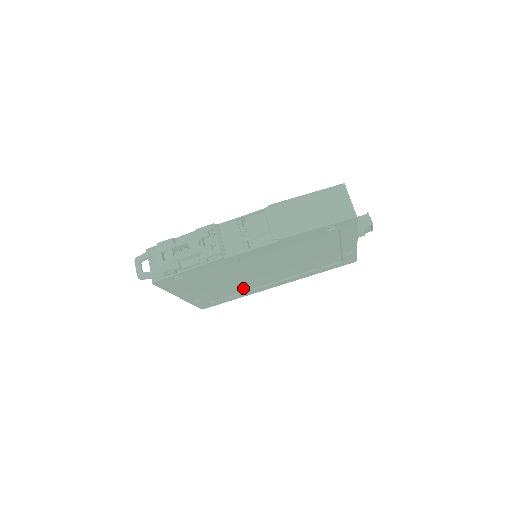
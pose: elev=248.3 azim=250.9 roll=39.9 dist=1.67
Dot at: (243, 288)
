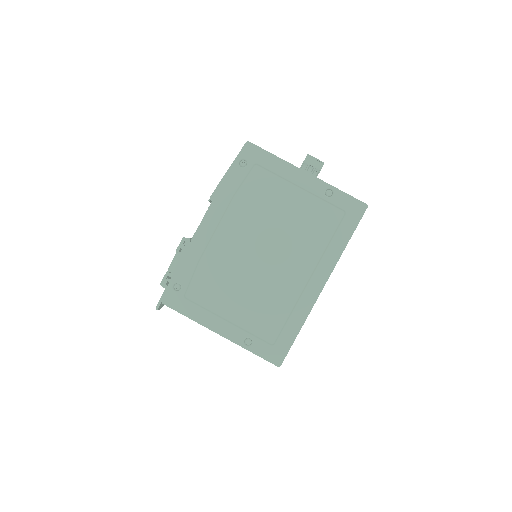
Dot at: (281, 303)
